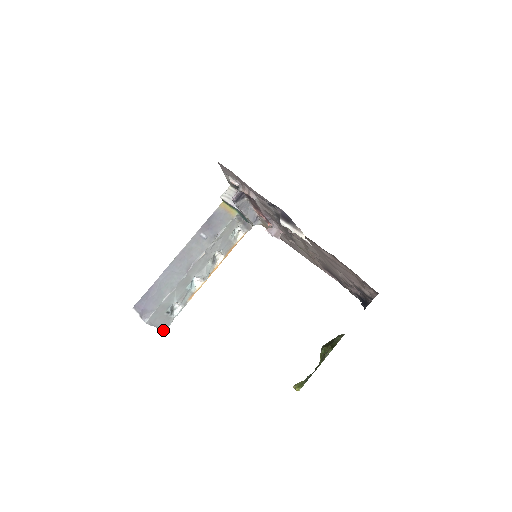
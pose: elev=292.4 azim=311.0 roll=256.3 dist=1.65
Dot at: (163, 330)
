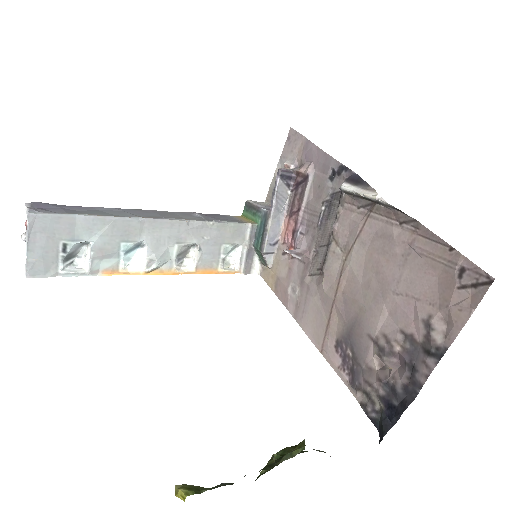
Dot at: (26, 272)
